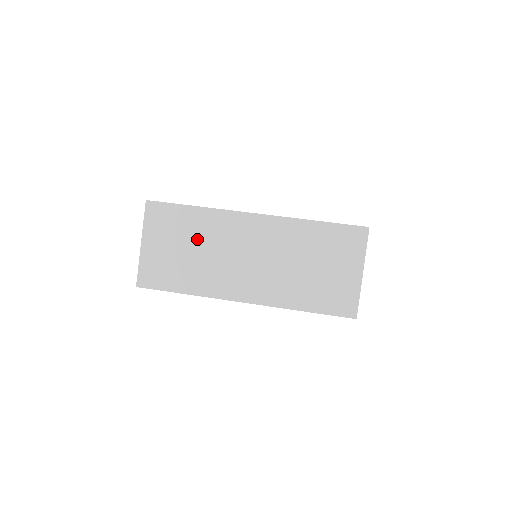
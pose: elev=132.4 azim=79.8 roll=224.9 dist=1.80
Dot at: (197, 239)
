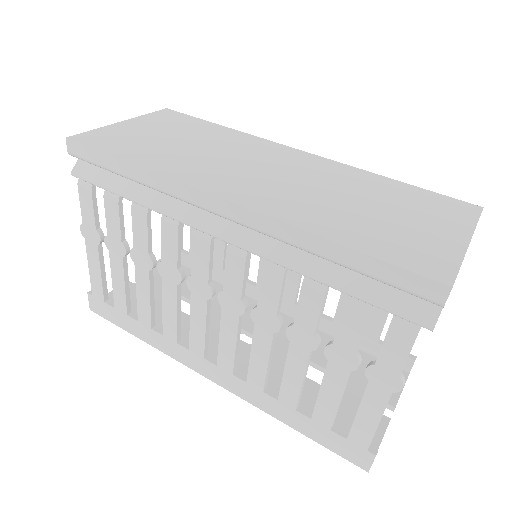
Dot at: (203, 140)
